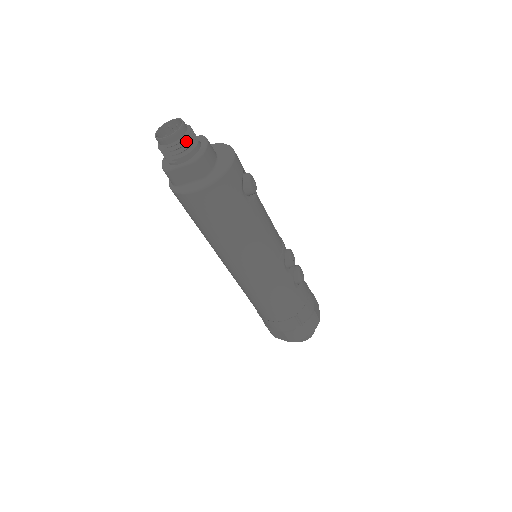
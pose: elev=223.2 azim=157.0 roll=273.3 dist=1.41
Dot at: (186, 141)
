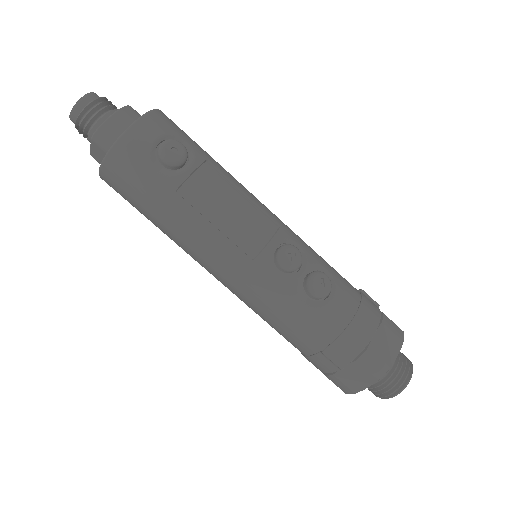
Dot at: (85, 115)
